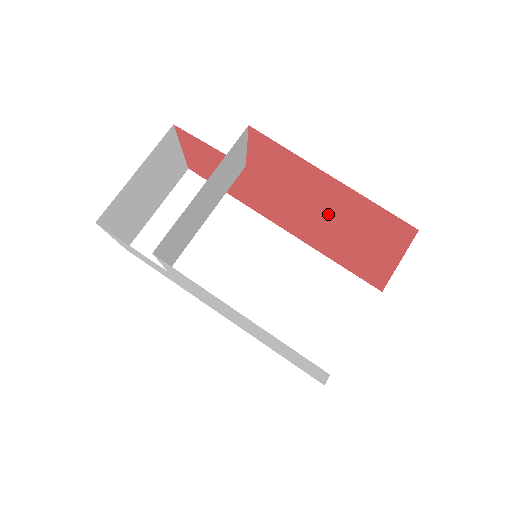
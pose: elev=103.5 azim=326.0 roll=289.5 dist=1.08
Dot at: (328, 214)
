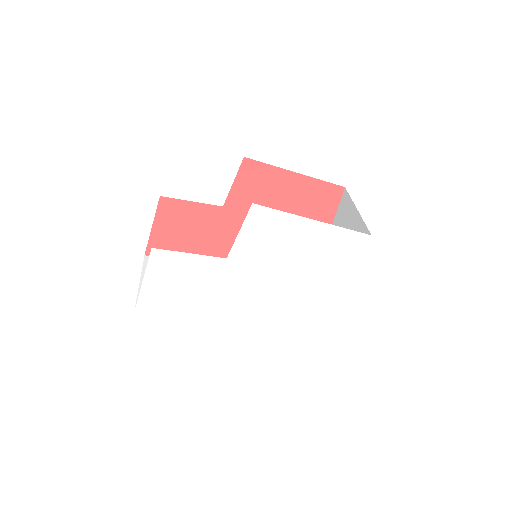
Dot at: occluded
